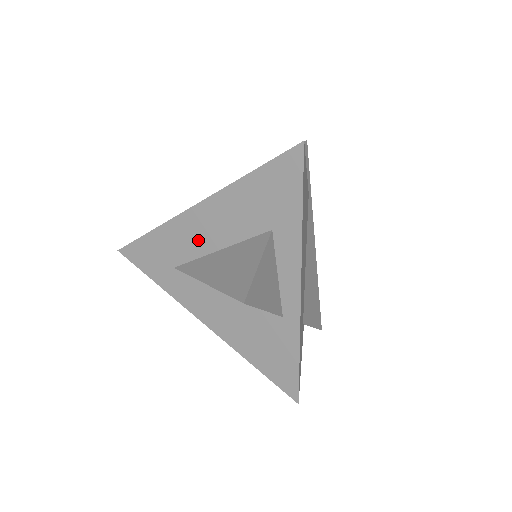
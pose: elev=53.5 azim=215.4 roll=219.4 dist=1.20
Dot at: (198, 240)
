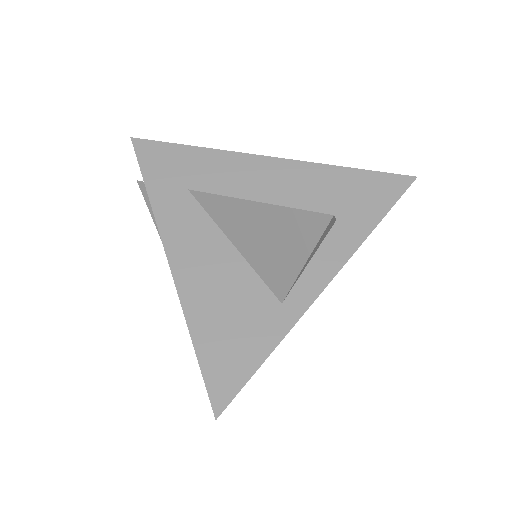
Dot at: (245, 183)
